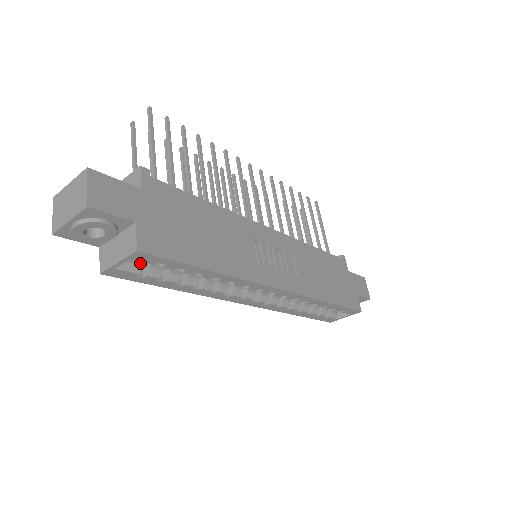
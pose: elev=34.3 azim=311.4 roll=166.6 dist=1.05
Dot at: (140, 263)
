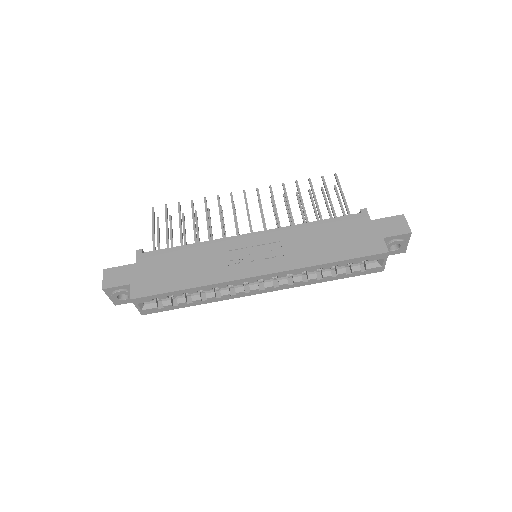
Dot at: (155, 301)
